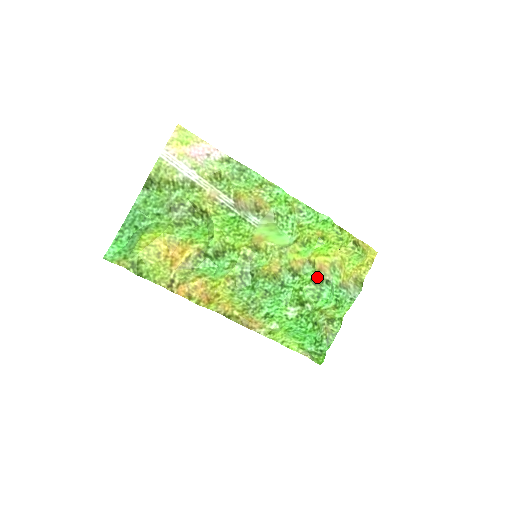
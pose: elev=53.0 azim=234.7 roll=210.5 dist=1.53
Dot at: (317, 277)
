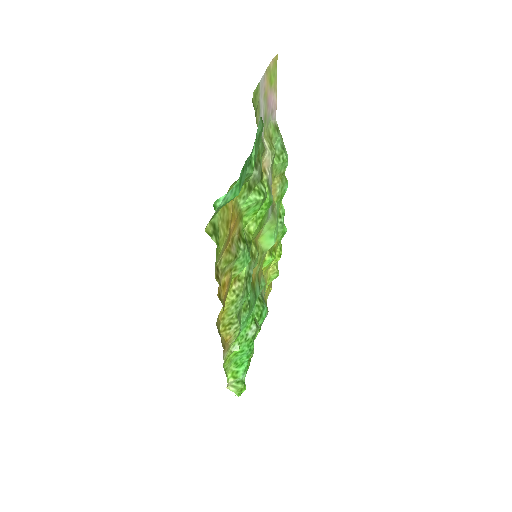
Dot at: (260, 293)
